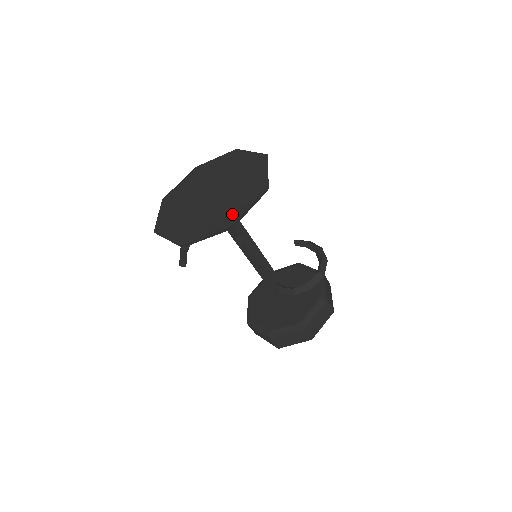
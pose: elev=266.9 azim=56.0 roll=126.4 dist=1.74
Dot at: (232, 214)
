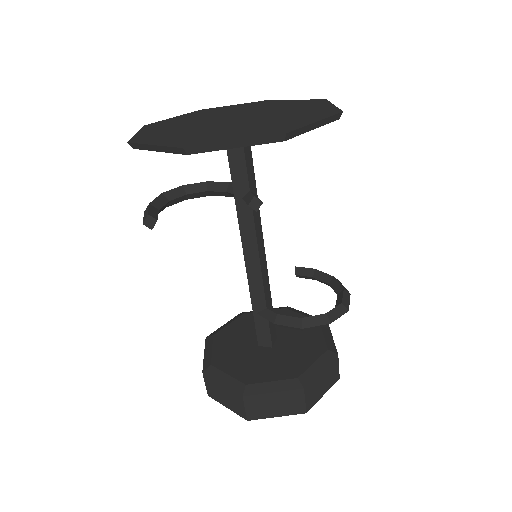
Dot at: (284, 126)
